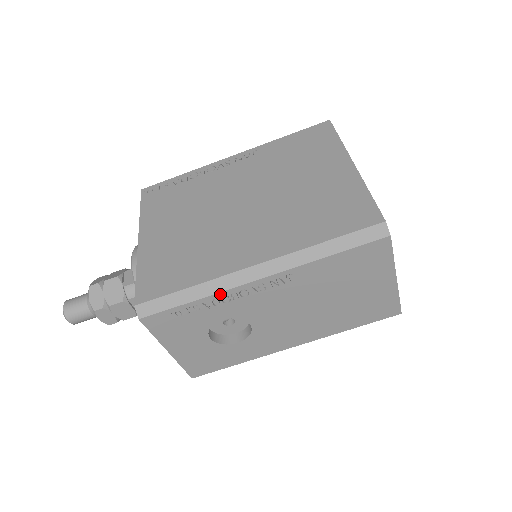
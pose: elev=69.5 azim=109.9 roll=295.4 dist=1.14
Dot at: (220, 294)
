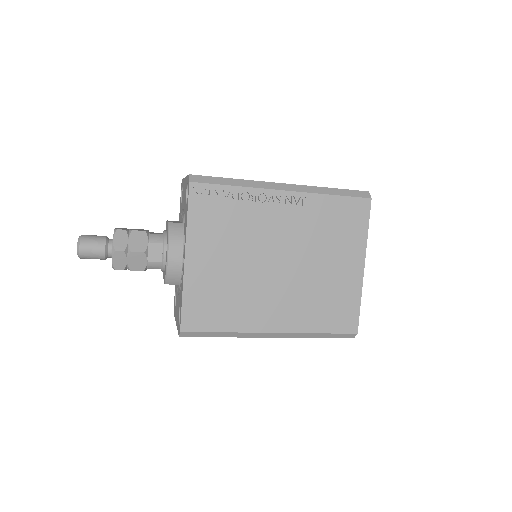
Dot at: (241, 337)
